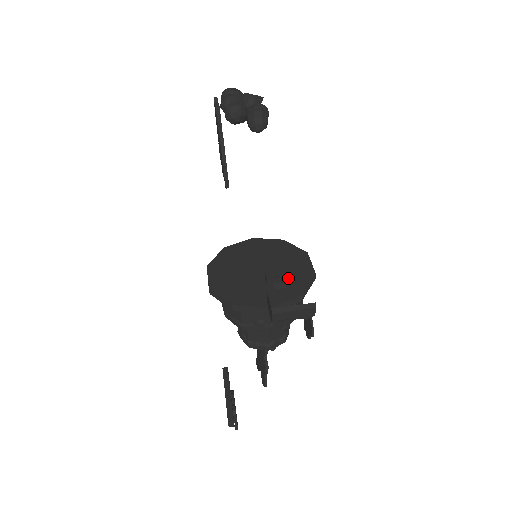
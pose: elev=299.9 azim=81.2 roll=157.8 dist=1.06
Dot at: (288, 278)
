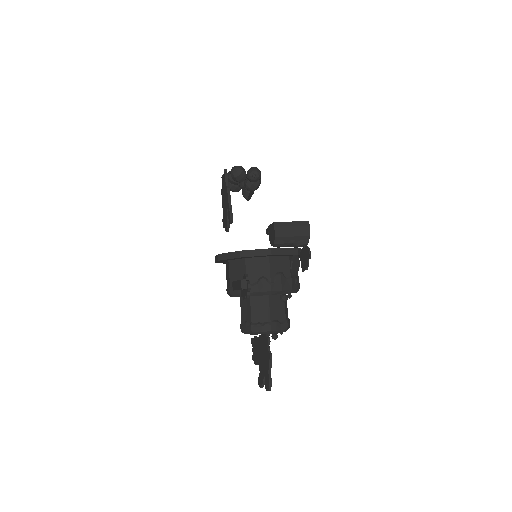
Dot at: occluded
